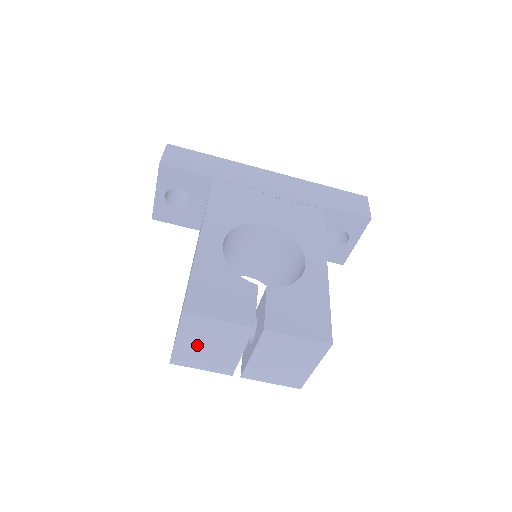
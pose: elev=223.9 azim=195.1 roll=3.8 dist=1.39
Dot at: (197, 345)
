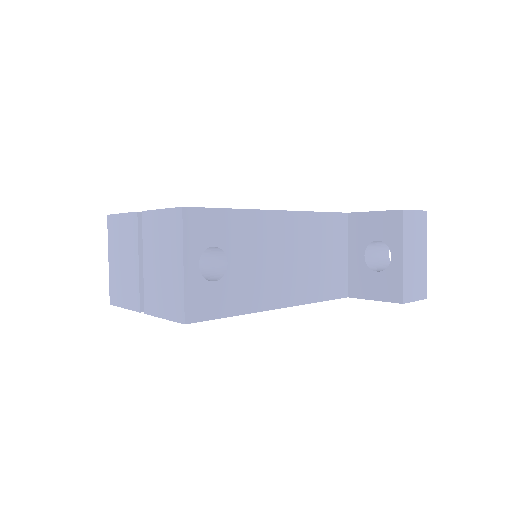
Dot at: (118, 263)
